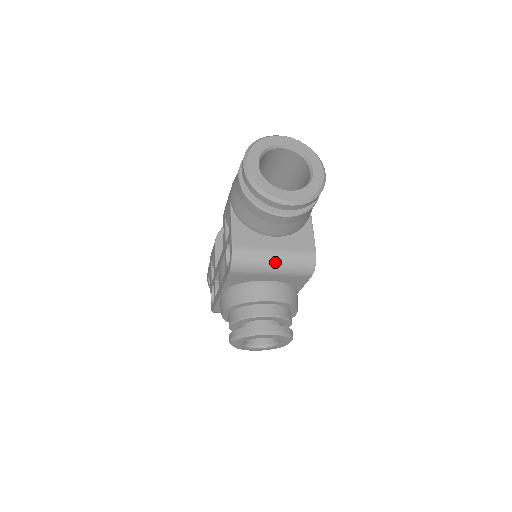
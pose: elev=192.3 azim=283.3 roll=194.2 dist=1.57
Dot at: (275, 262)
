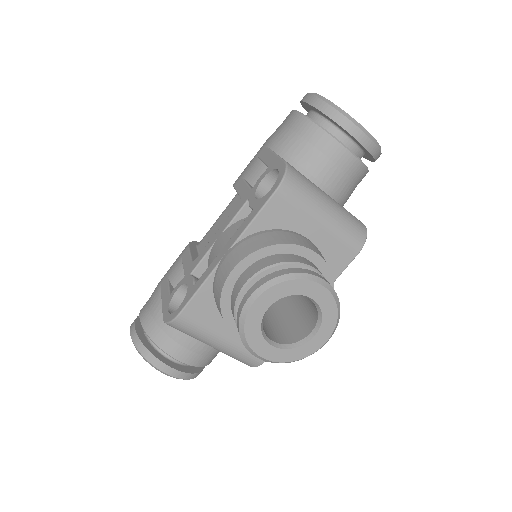
Dot at: (329, 205)
